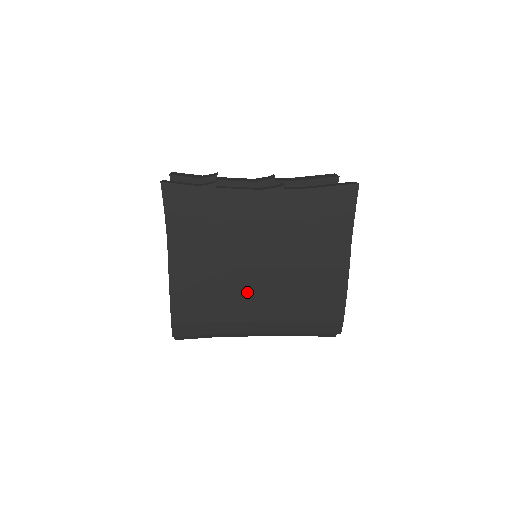
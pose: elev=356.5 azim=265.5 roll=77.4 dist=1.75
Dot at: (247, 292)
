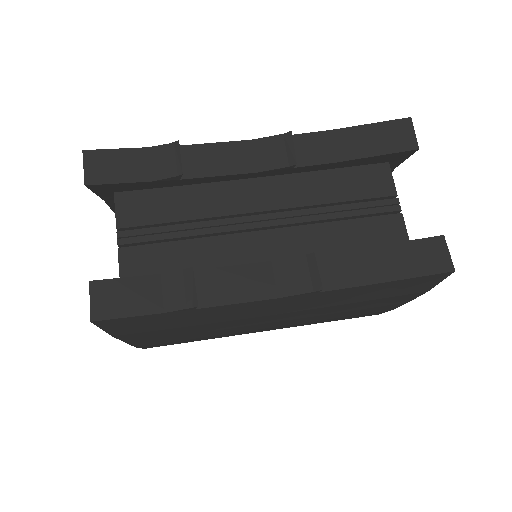
Dot at: (248, 333)
